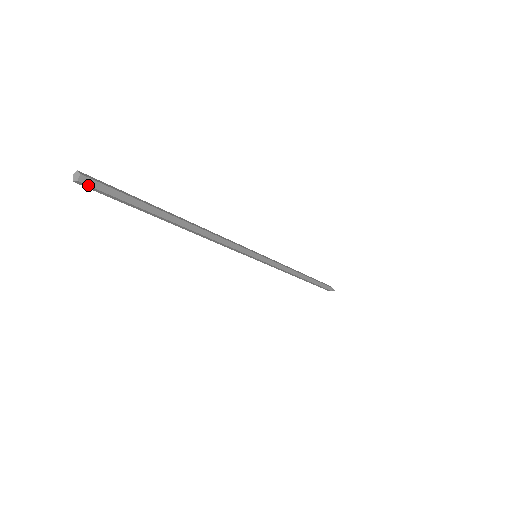
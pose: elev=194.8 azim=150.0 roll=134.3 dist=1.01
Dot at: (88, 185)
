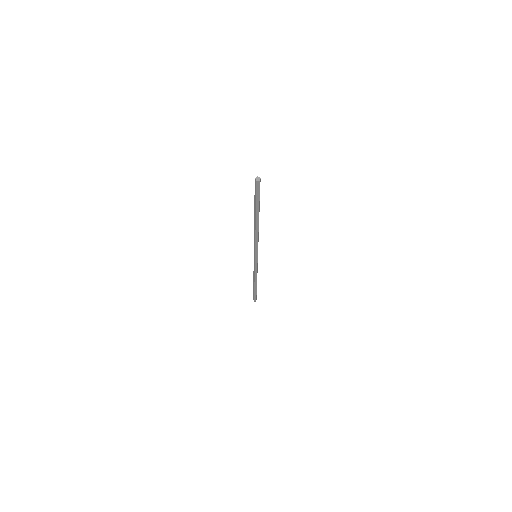
Dot at: (257, 184)
